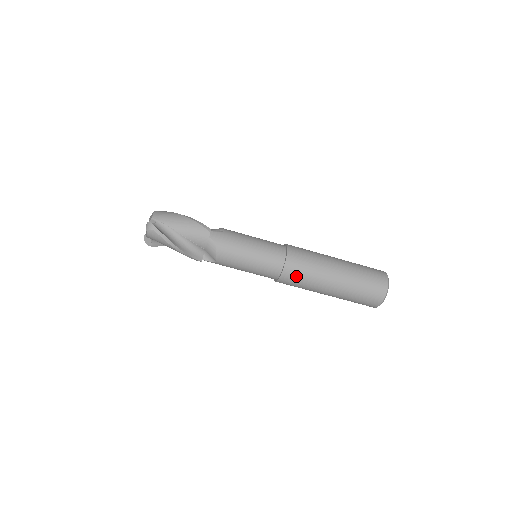
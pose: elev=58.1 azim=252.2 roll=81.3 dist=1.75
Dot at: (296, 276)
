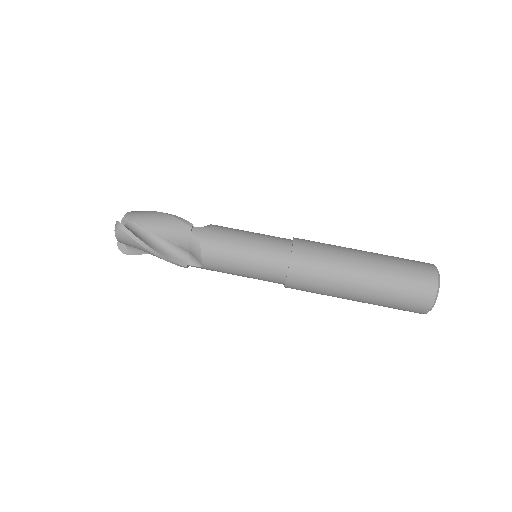
Dot at: (307, 275)
